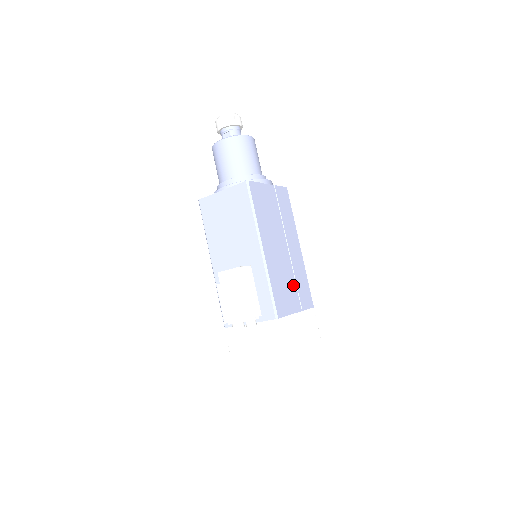
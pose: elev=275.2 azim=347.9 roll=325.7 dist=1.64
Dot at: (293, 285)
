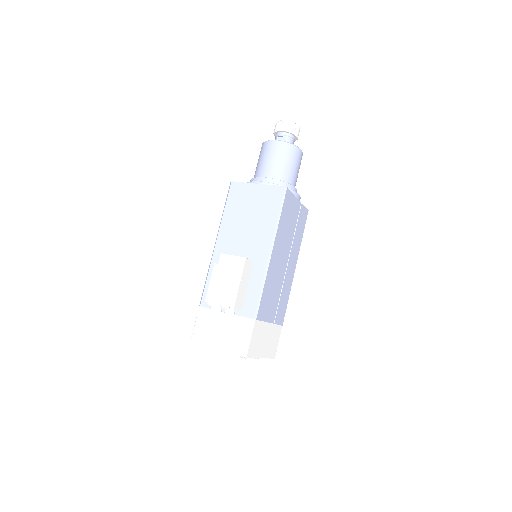
Dot at: (277, 297)
